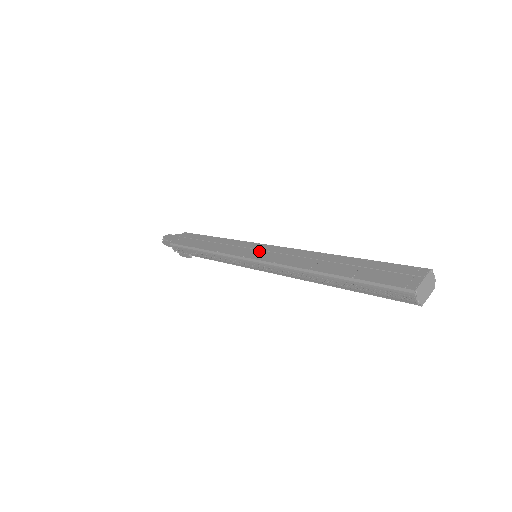
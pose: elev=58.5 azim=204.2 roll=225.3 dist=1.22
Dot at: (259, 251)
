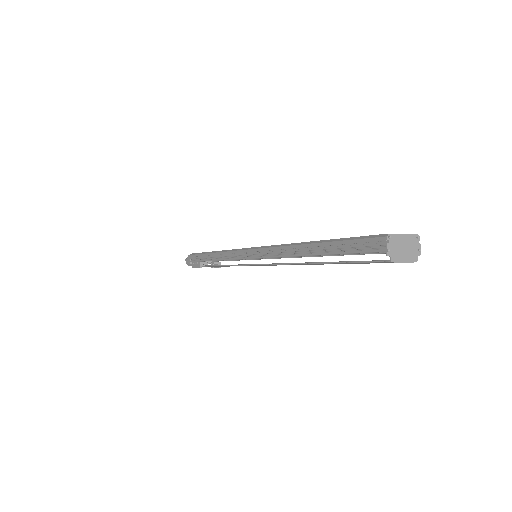
Dot at: occluded
